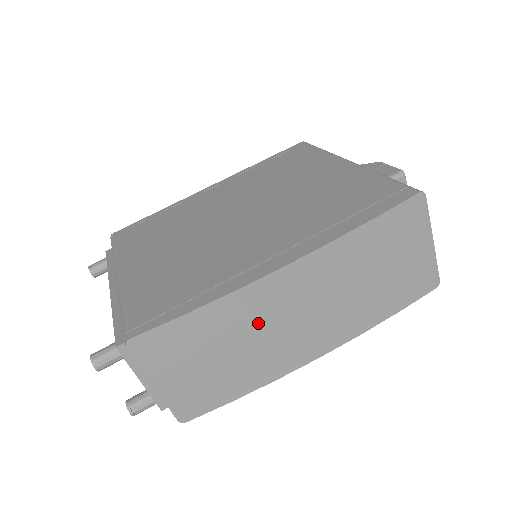
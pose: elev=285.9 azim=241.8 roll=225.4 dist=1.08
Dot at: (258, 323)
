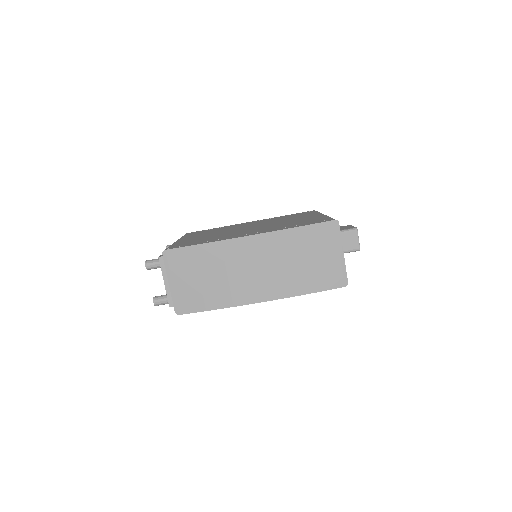
Dot at: (230, 264)
